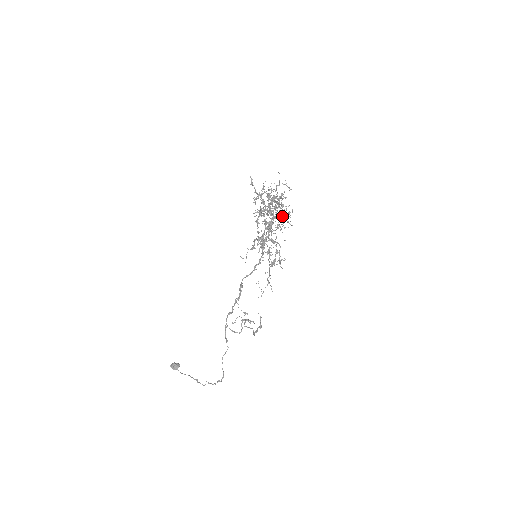
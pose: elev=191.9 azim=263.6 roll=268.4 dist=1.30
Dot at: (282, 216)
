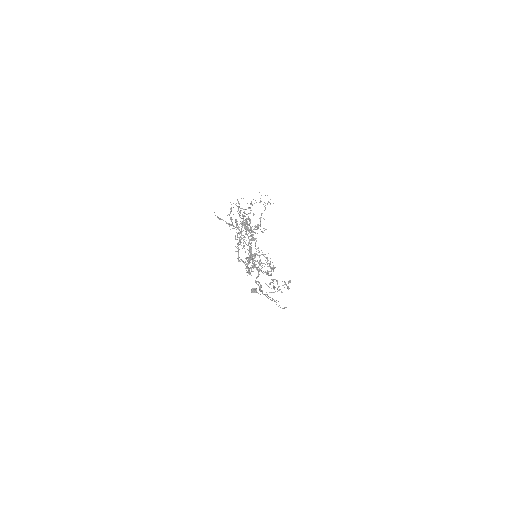
Dot at: (257, 227)
